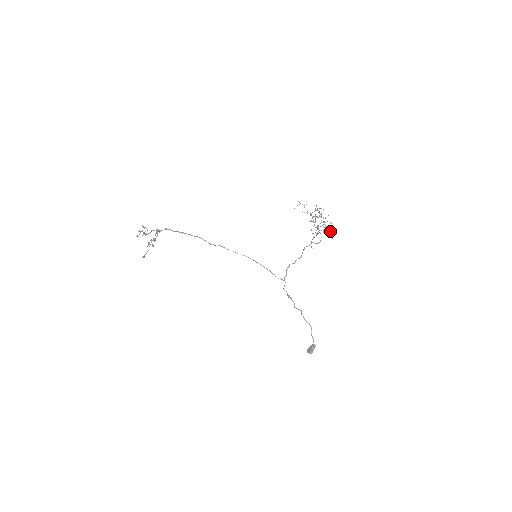
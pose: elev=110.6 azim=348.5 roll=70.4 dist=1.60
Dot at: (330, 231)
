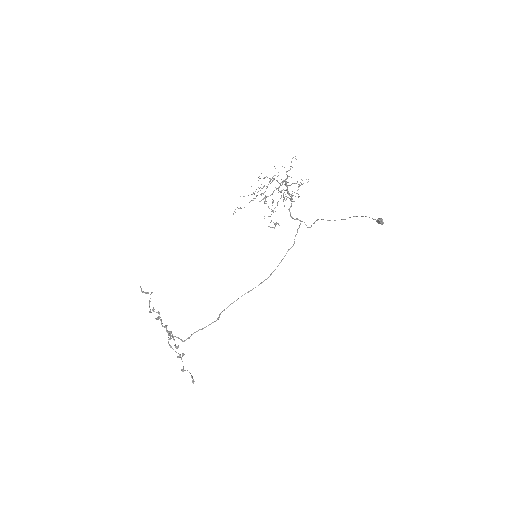
Dot at: (299, 185)
